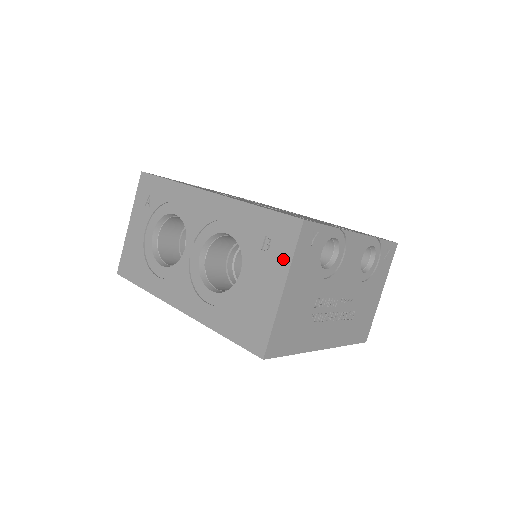
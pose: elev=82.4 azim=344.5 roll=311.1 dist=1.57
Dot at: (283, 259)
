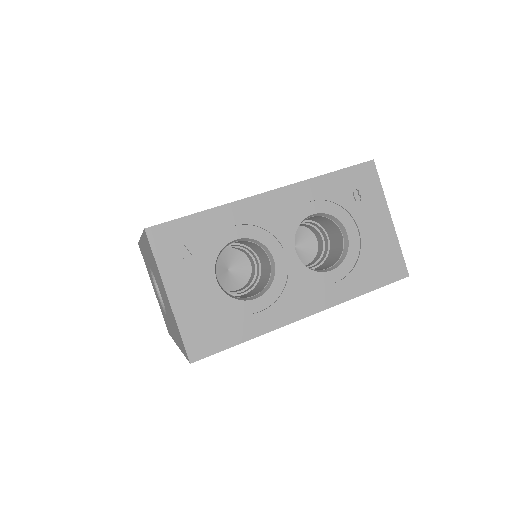
Dot at: (377, 197)
